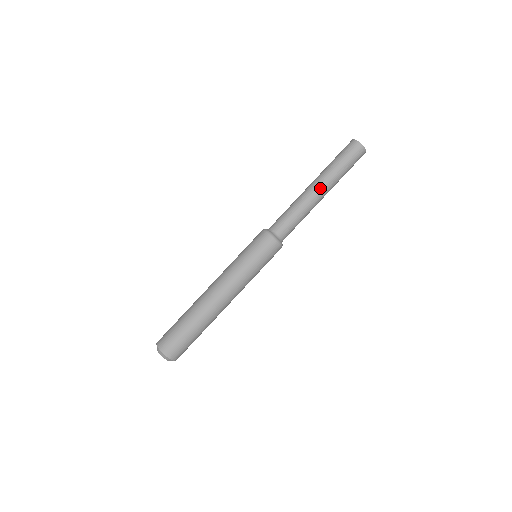
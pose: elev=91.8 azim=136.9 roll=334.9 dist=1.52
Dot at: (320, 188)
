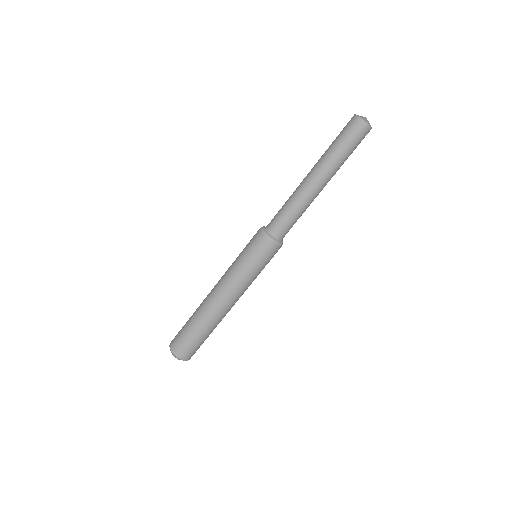
Dot at: (317, 178)
